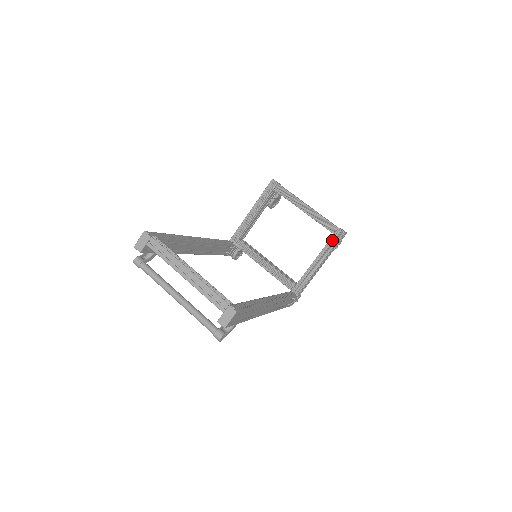
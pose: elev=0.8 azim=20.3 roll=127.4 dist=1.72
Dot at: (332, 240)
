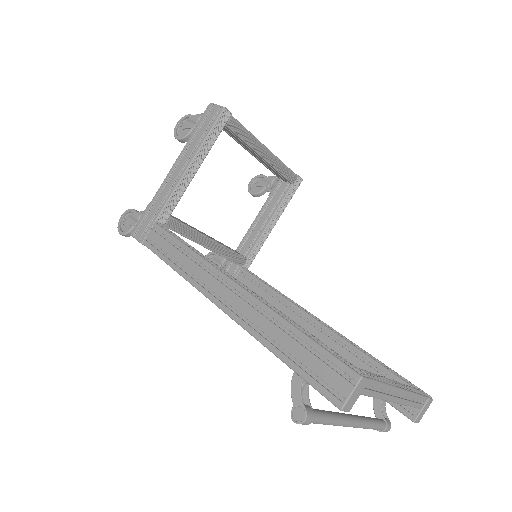
Dot at: (291, 193)
